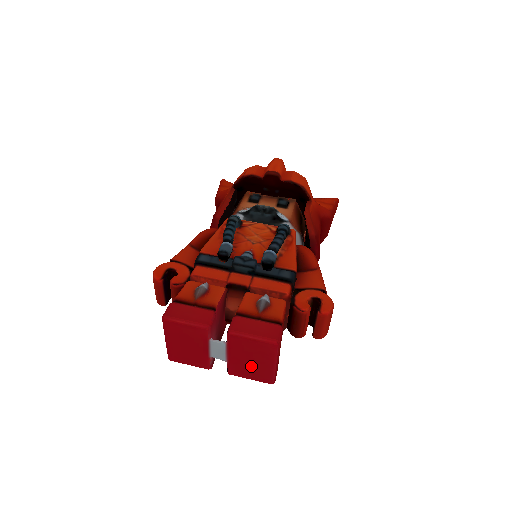
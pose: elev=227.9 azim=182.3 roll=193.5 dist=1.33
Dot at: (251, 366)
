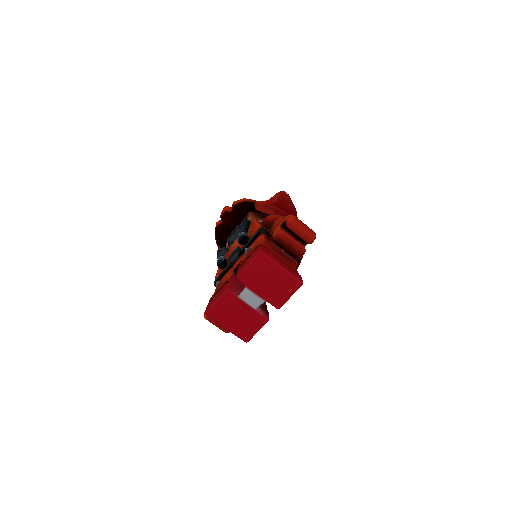
Dot at: (276, 286)
